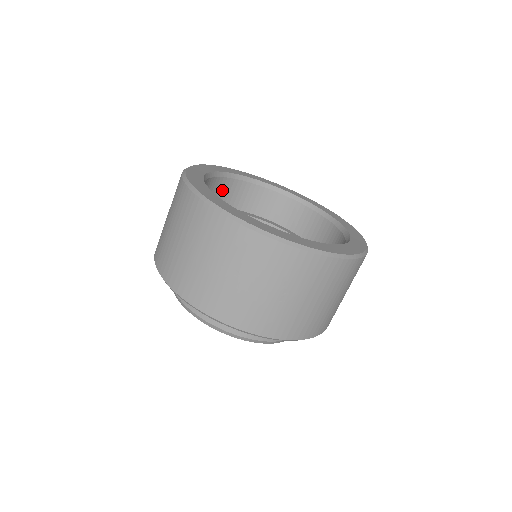
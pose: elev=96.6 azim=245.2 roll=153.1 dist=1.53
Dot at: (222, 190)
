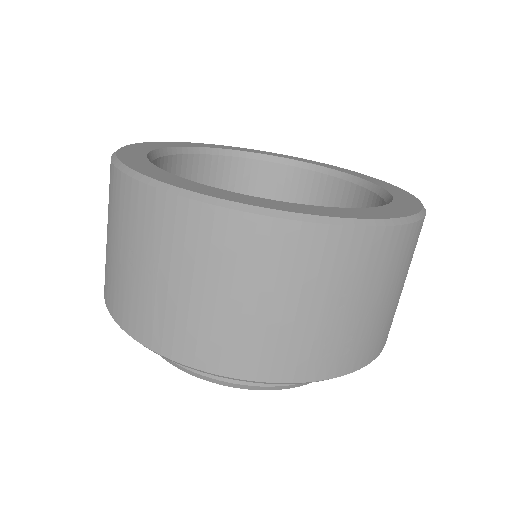
Dot at: (278, 182)
